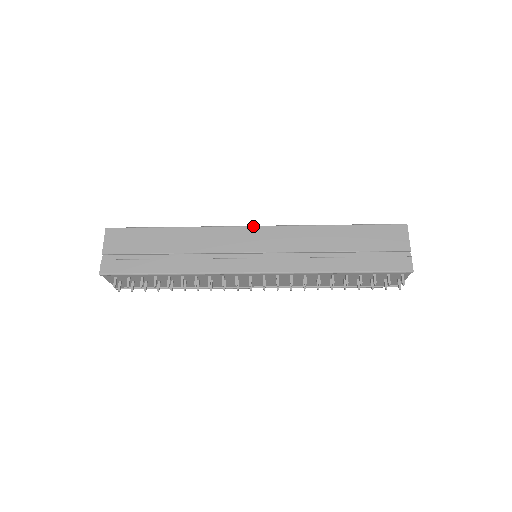
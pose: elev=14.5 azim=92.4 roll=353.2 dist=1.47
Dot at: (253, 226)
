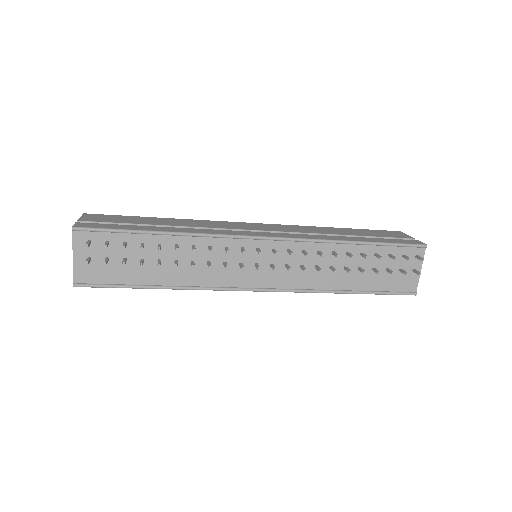
Dot at: (252, 223)
